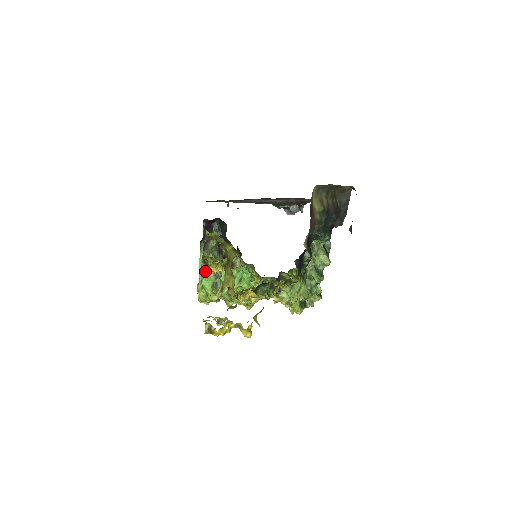
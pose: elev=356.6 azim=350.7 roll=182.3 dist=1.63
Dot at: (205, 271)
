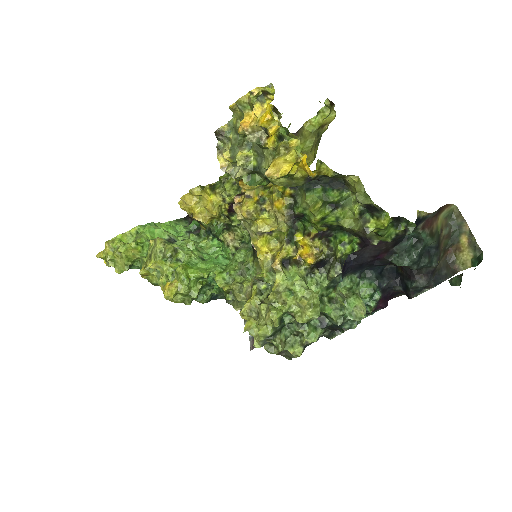
Dot at: (203, 190)
